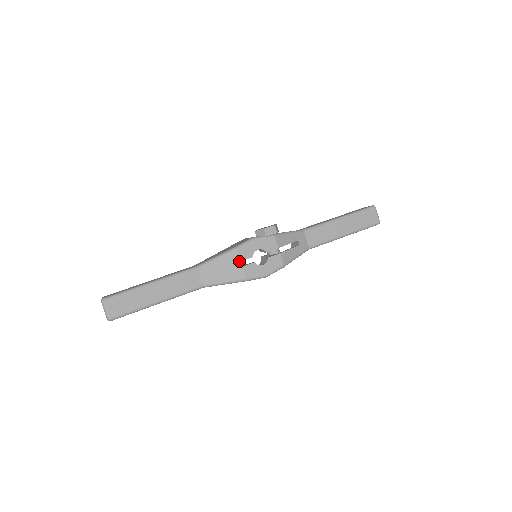
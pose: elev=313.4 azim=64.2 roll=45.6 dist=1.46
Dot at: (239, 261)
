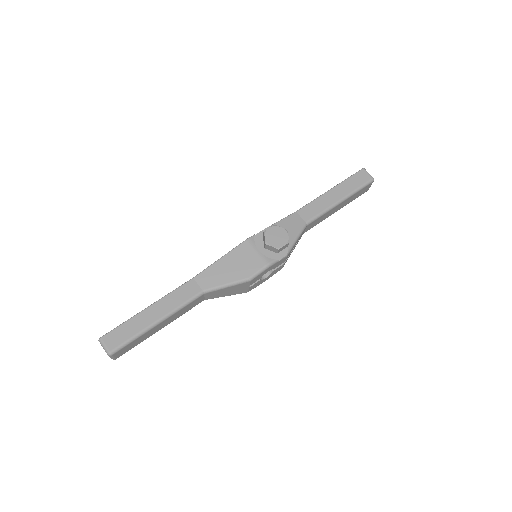
Dot at: (249, 286)
